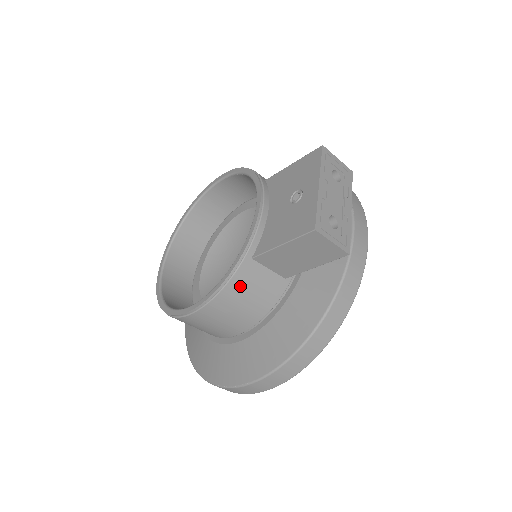
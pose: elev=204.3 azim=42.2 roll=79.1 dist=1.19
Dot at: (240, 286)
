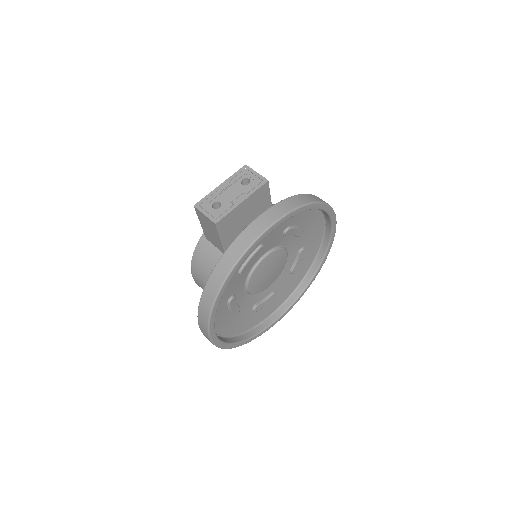
Dot at: (201, 256)
